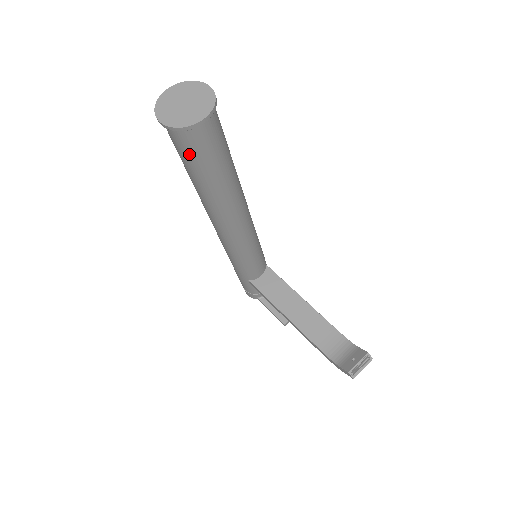
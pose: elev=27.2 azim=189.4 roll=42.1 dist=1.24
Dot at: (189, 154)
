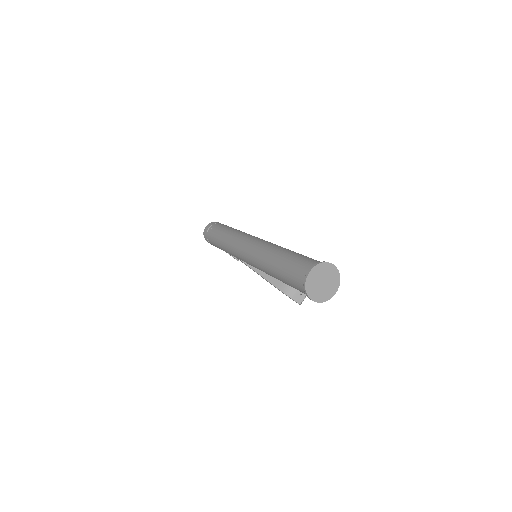
Dot at: occluded
